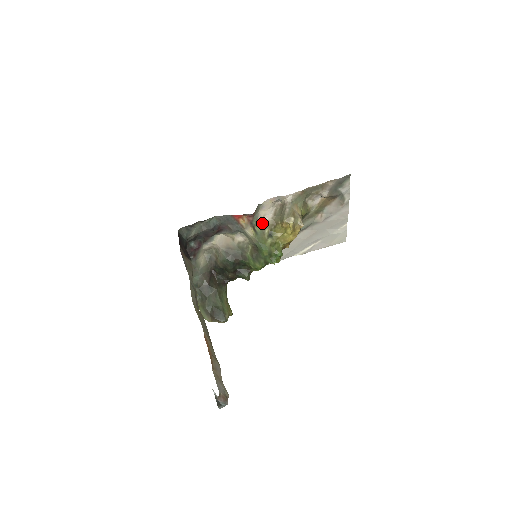
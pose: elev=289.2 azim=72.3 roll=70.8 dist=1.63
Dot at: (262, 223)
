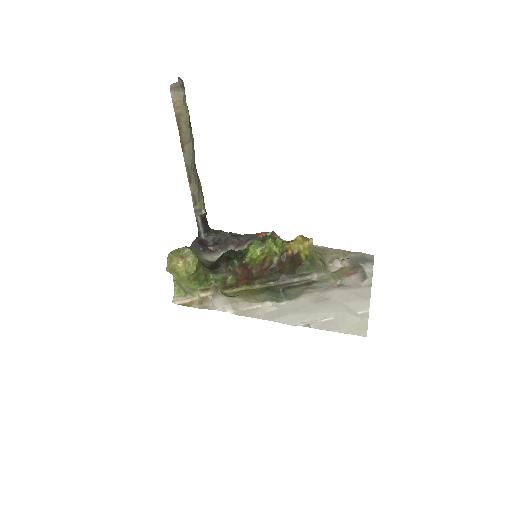
Dot at: occluded
